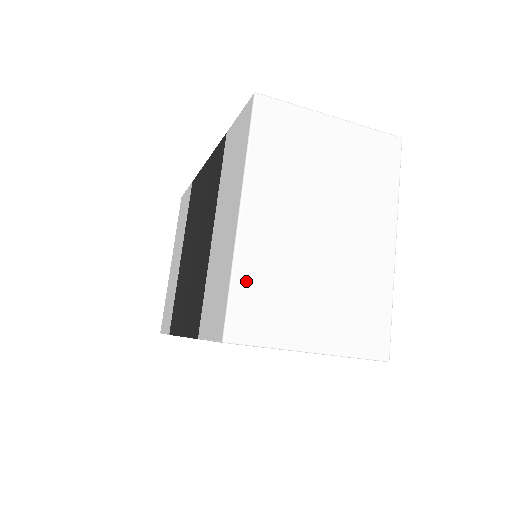
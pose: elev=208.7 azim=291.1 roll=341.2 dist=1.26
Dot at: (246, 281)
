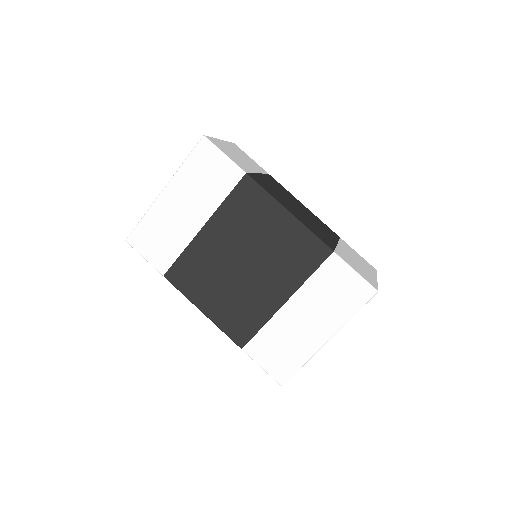
Dot at: occluded
